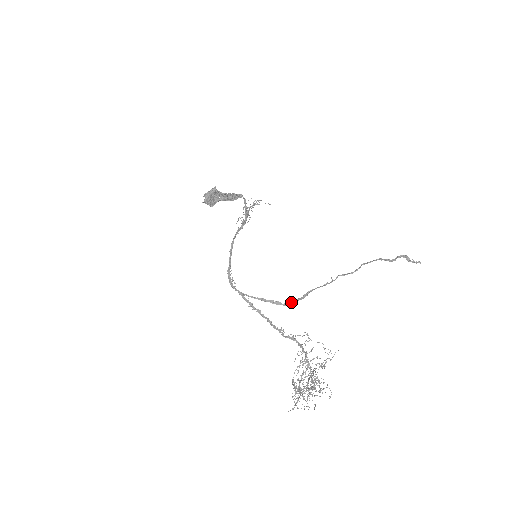
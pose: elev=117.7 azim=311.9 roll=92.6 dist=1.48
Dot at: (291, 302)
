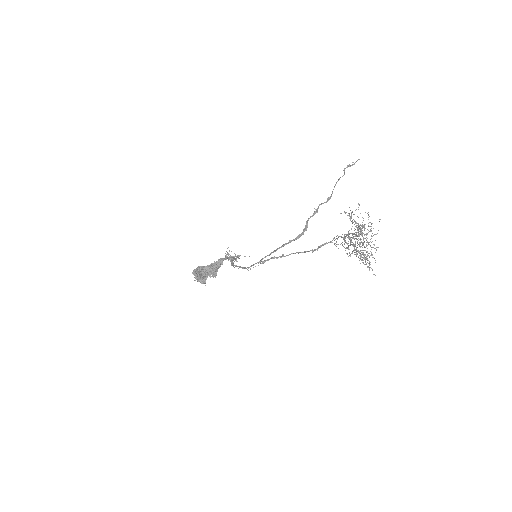
Dot at: (300, 234)
